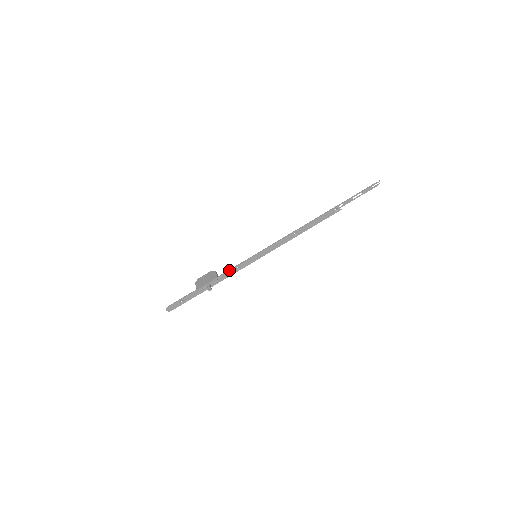
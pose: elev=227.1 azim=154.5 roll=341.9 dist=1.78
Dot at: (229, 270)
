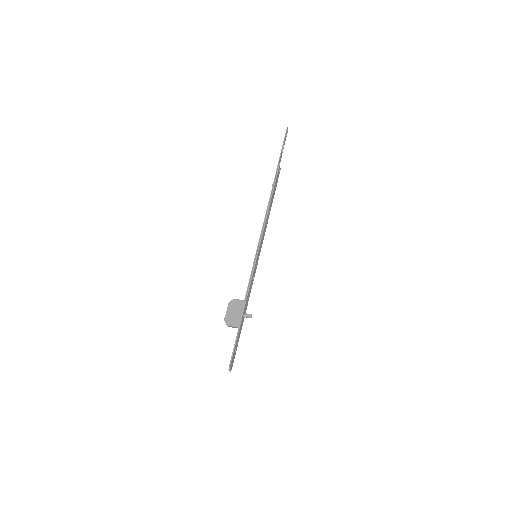
Dot at: (249, 286)
